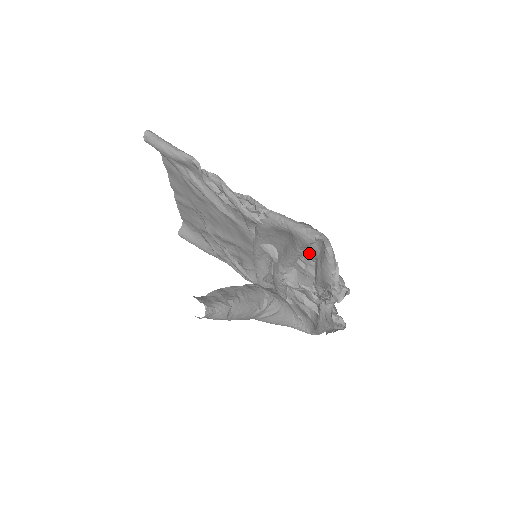
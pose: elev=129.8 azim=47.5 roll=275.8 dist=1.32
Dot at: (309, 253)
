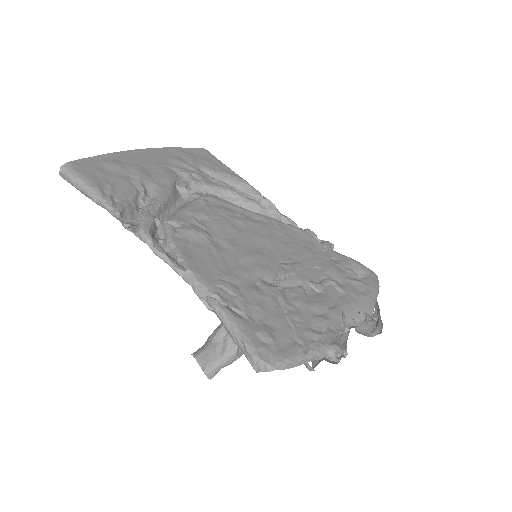
Dot at: (279, 321)
